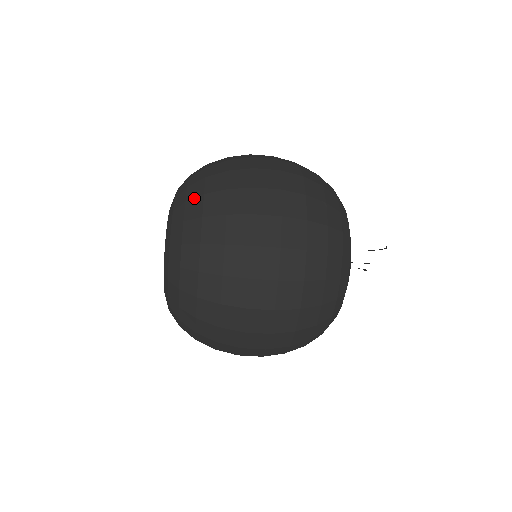
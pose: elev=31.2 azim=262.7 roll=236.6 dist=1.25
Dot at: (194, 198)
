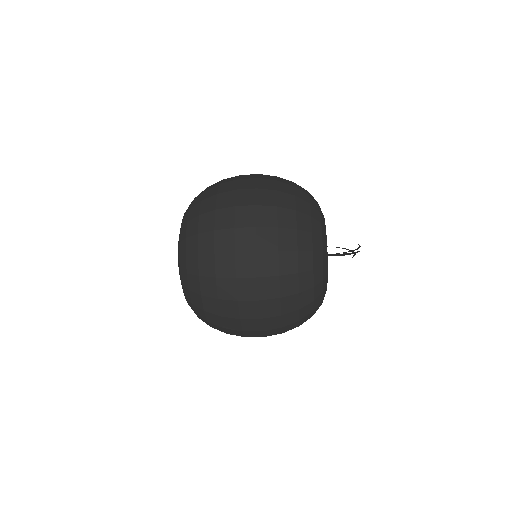
Dot at: (191, 236)
